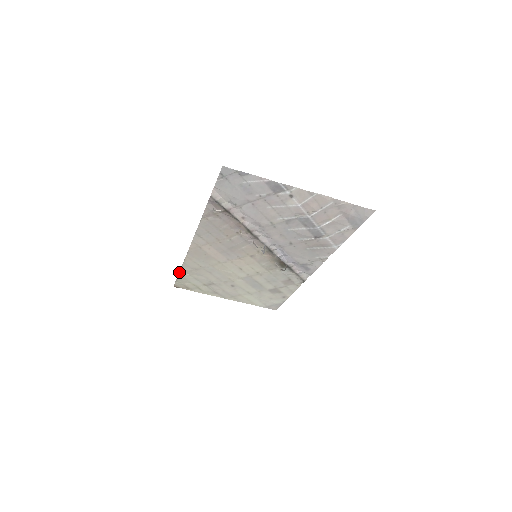
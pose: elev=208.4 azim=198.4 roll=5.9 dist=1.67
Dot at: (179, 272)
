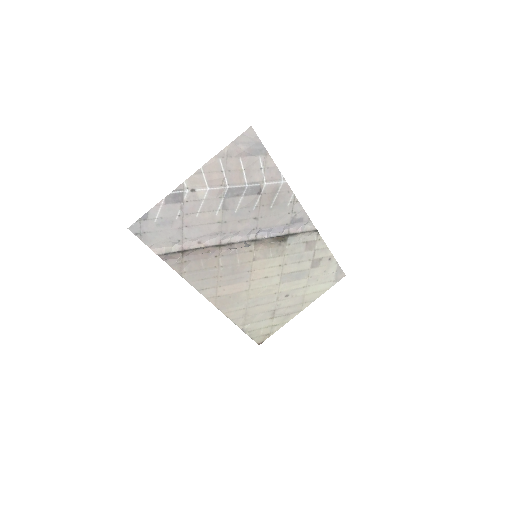
Dot at: (242, 330)
